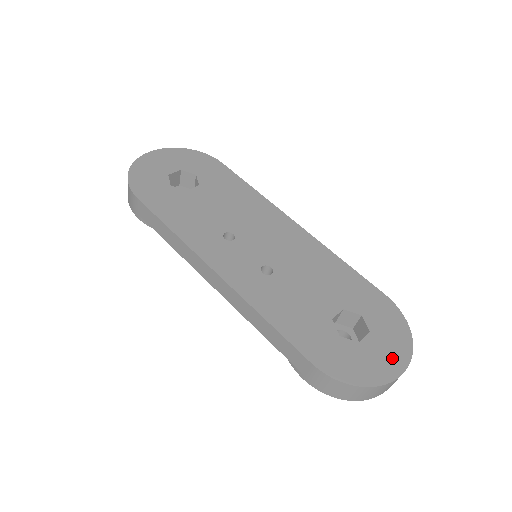
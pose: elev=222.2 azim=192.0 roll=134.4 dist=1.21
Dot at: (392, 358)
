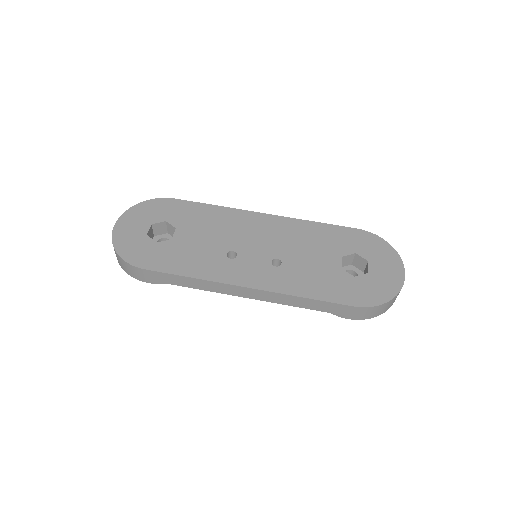
Dot at: (392, 269)
